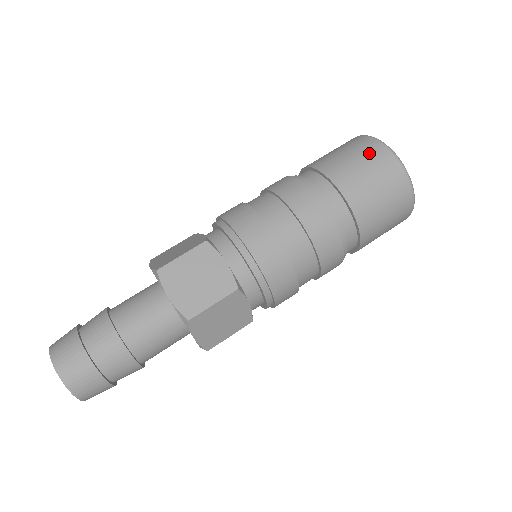
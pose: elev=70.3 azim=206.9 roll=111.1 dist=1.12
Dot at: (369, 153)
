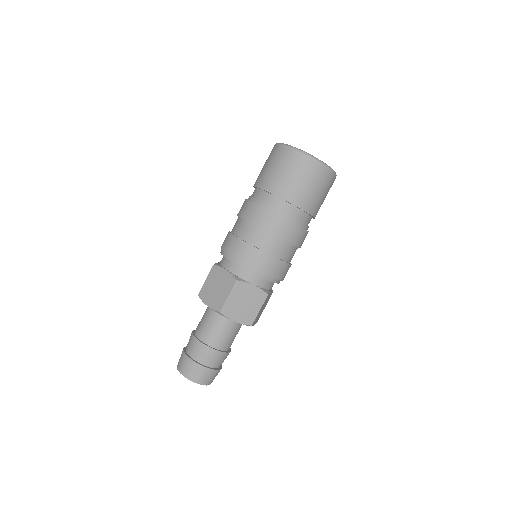
Dot at: (273, 156)
